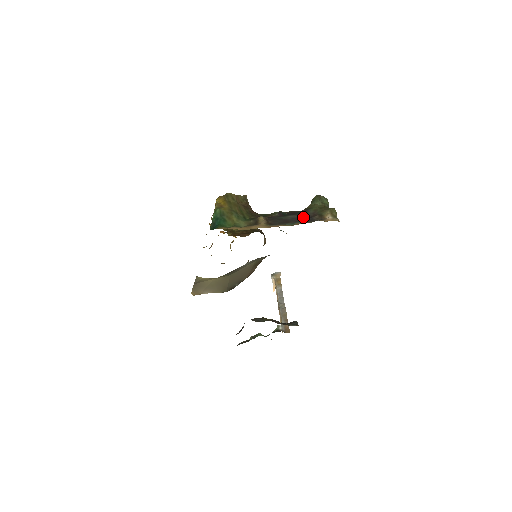
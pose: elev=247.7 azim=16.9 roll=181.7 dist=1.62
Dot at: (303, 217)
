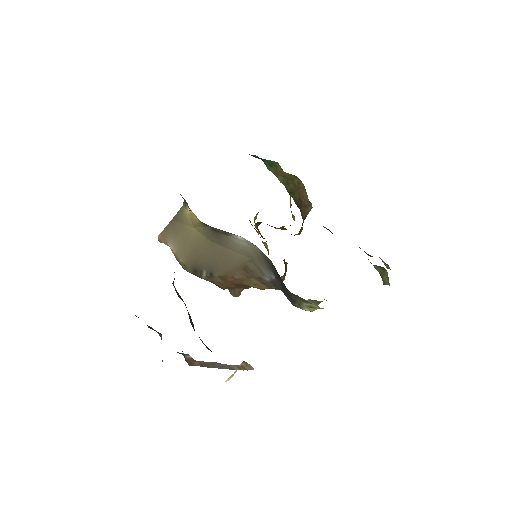
Dot at: occluded
